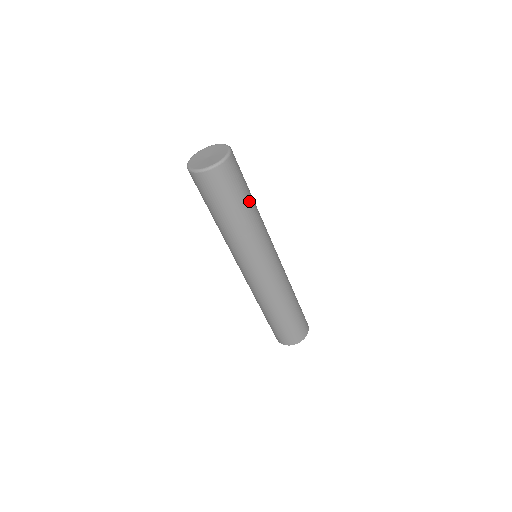
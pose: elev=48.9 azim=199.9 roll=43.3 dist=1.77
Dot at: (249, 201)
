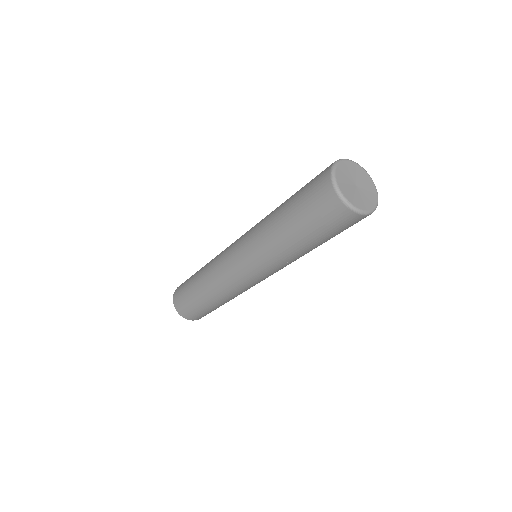
Dot at: occluded
